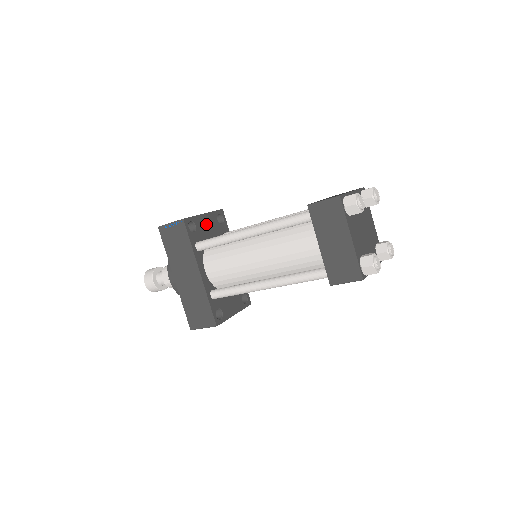
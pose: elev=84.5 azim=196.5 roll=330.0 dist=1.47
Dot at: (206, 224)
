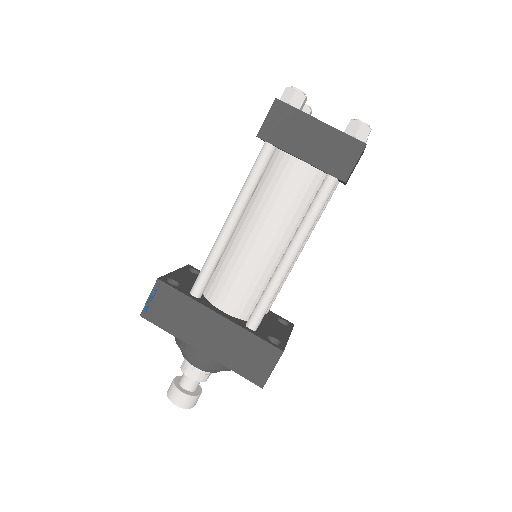
Dot at: (185, 278)
